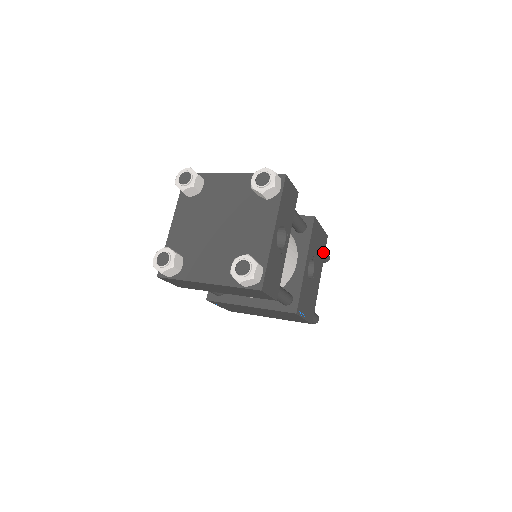
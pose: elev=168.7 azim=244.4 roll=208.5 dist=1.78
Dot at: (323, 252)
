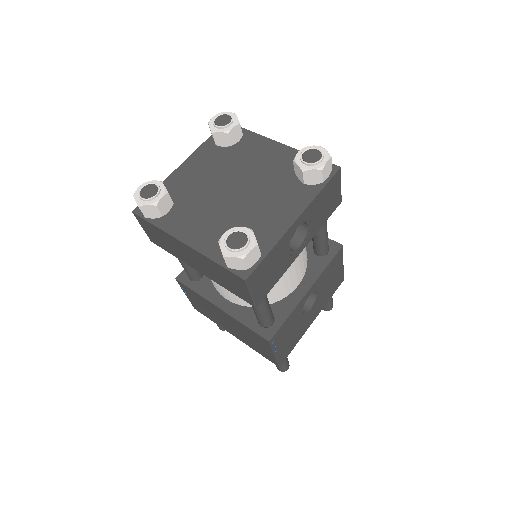
Dot at: (331, 294)
